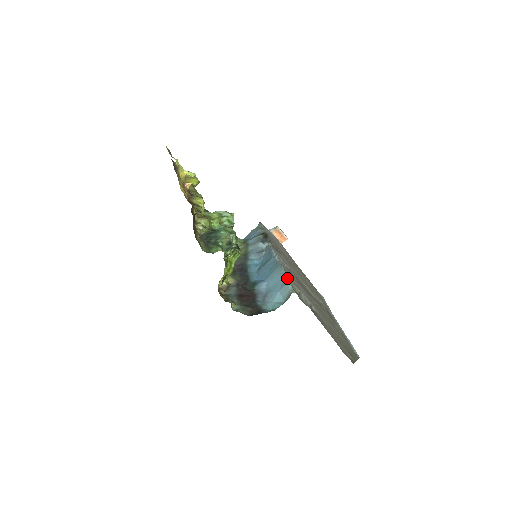
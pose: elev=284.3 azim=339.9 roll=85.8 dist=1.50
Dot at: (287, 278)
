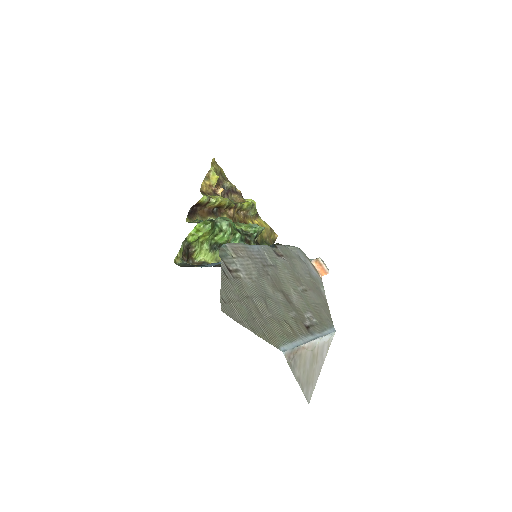
Dot at: (228, 243)
